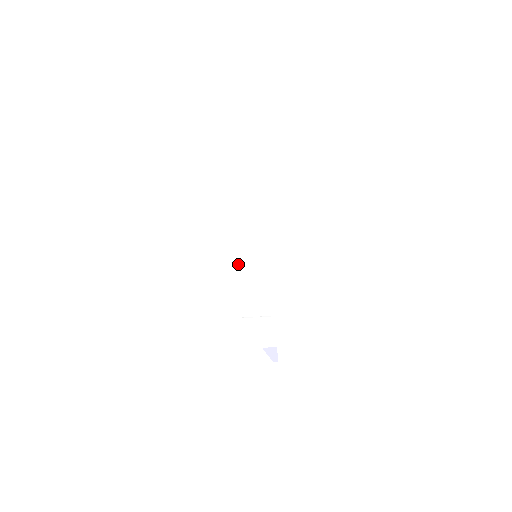
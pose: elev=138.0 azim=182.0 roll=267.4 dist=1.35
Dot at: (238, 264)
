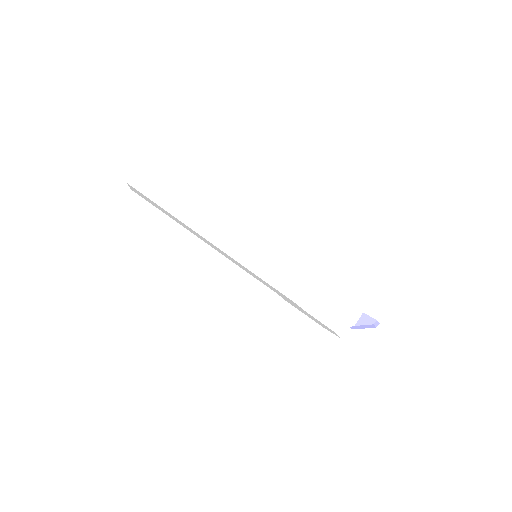
Dot at: (242, 262)
